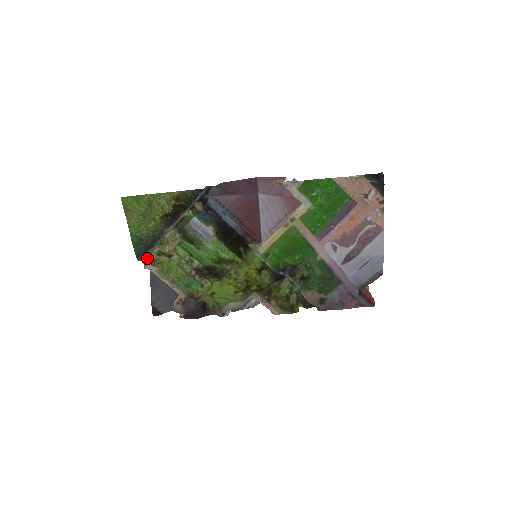
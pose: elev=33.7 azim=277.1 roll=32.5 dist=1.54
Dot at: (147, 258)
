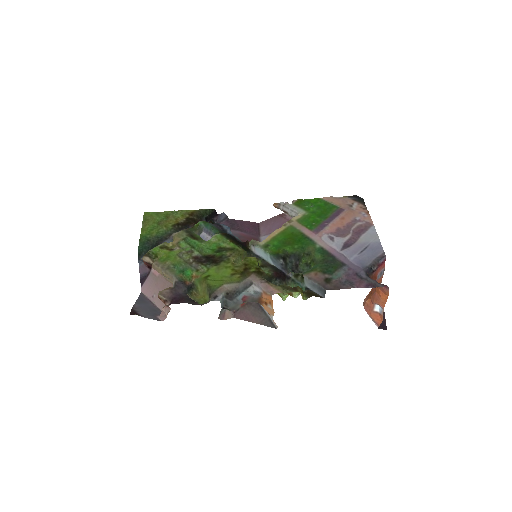
Dot at: (149, 251)
